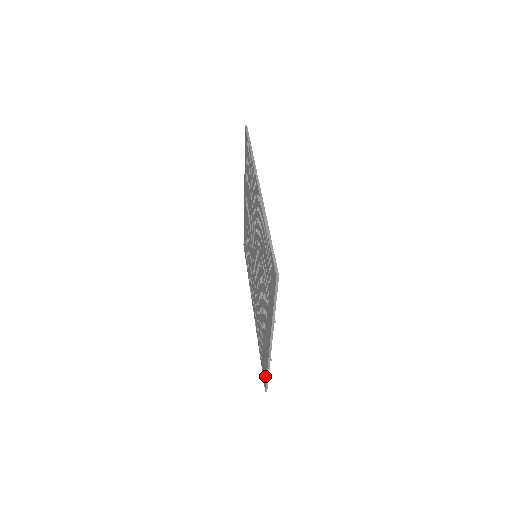
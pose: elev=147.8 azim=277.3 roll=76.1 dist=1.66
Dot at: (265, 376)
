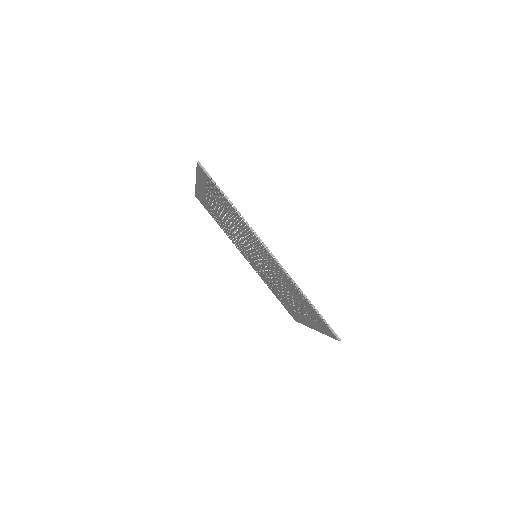
Dot at: occluded
